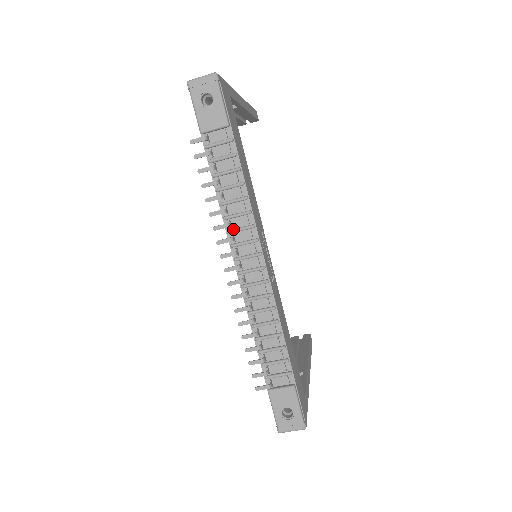
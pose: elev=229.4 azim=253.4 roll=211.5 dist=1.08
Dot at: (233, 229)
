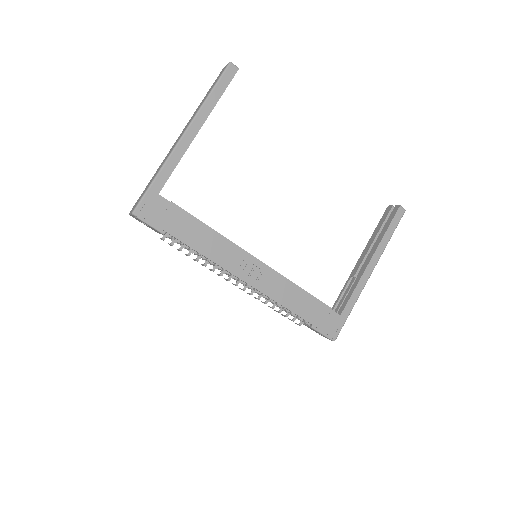
Dot at: (218, 269)
